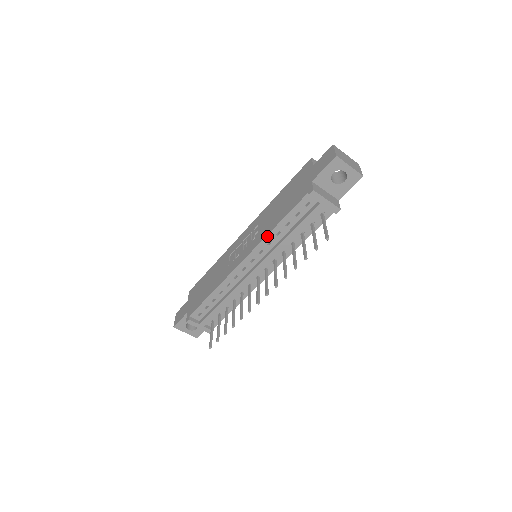
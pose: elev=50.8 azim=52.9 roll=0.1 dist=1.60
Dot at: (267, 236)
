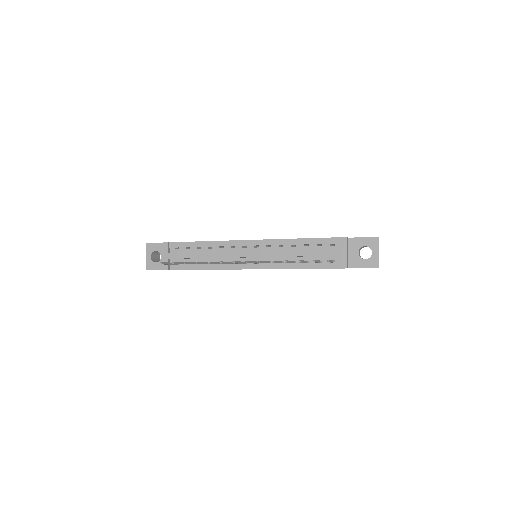
Dot at: (285, 239)
